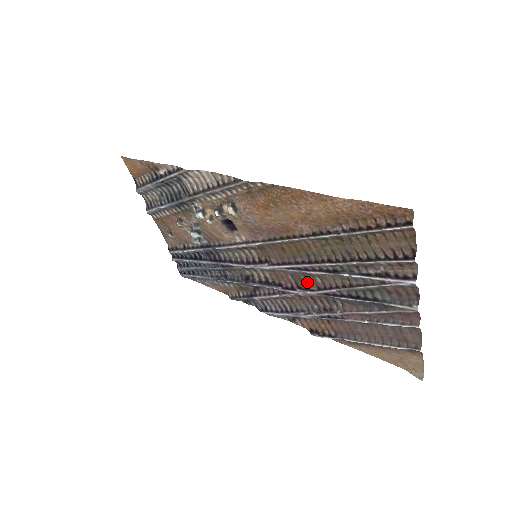
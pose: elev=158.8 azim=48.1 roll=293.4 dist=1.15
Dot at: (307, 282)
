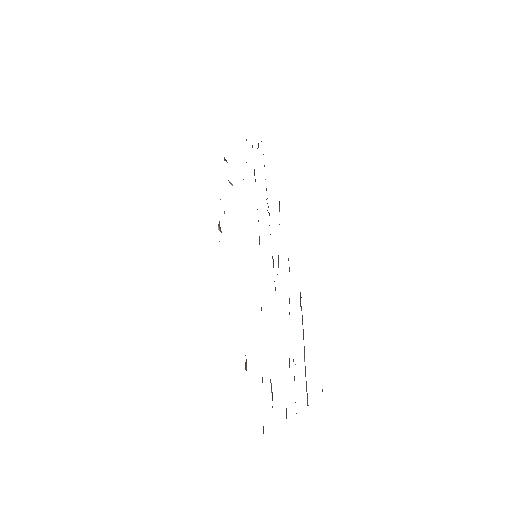
Dot at: occluded
